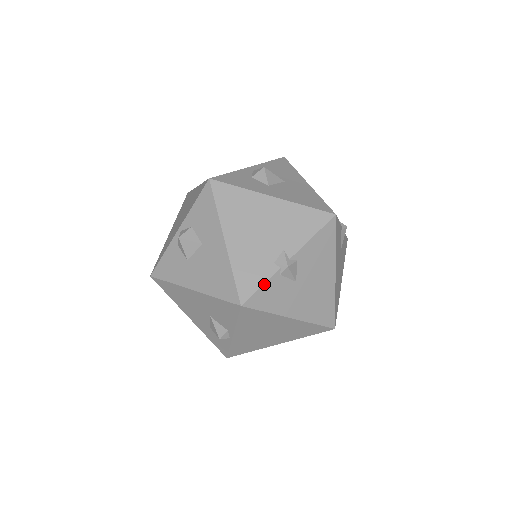
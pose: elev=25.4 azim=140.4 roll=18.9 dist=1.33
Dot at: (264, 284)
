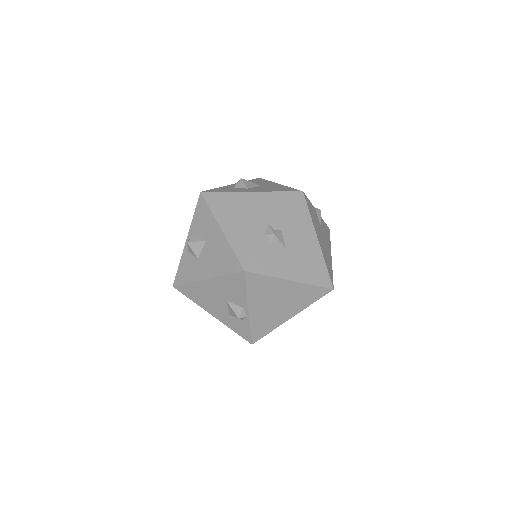
Dot at: (259, 252)
